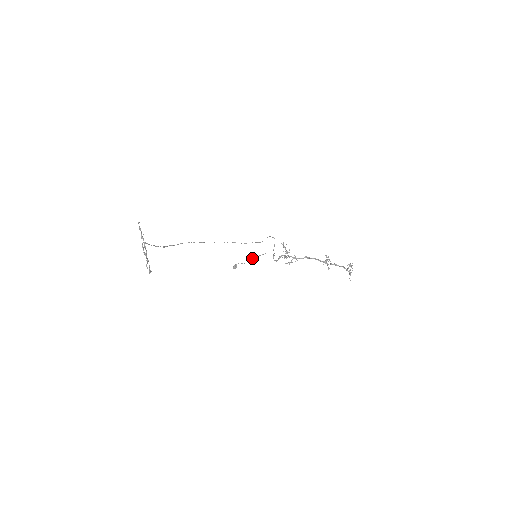
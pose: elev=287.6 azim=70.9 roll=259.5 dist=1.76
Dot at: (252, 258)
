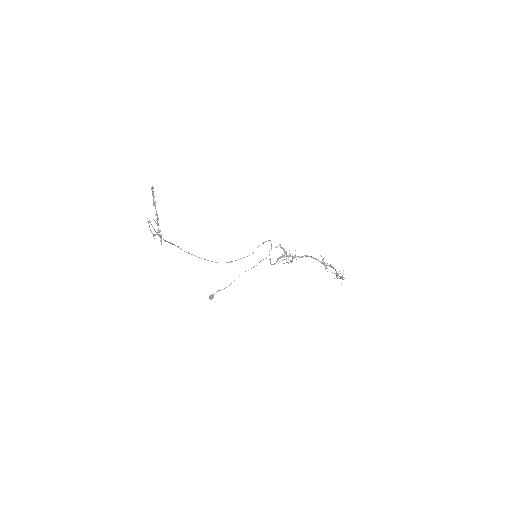
Dot at: occluded
